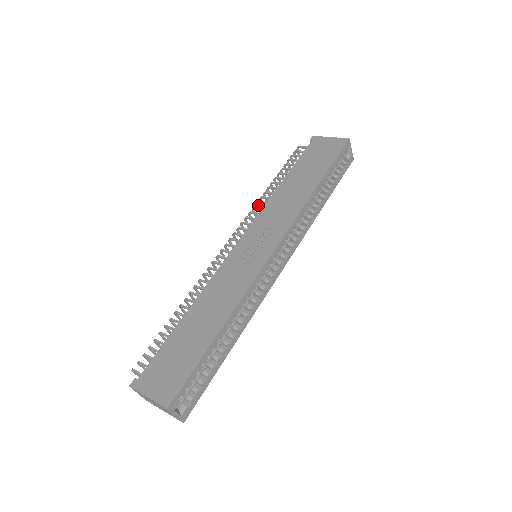
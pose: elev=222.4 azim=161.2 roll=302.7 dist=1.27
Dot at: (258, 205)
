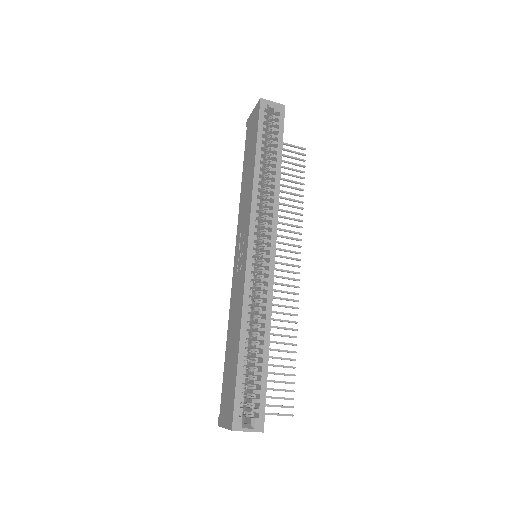
Dot at: occluded
